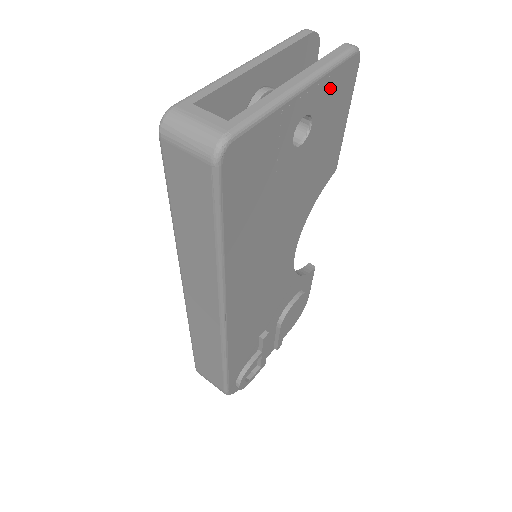
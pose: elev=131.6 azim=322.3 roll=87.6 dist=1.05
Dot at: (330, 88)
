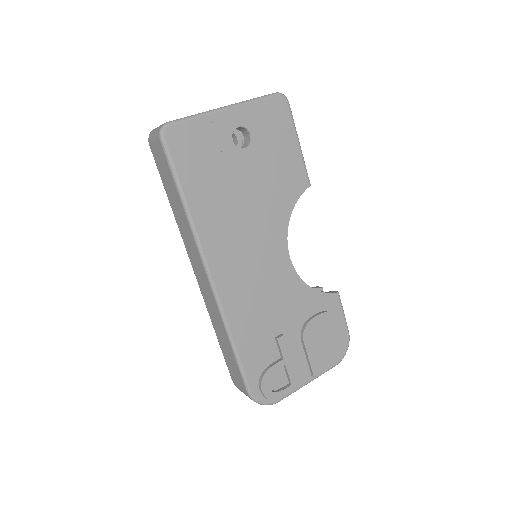
Dot at: (260, 114)
